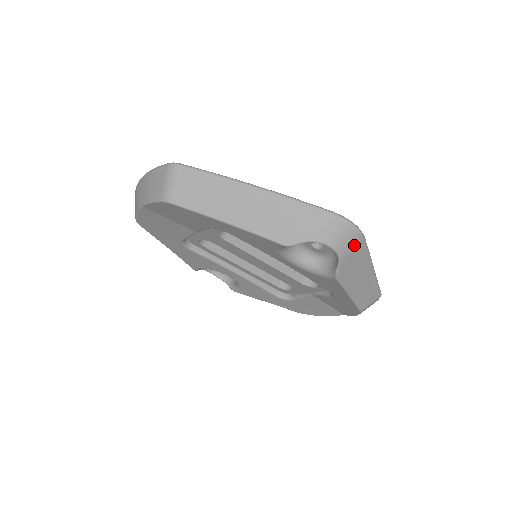
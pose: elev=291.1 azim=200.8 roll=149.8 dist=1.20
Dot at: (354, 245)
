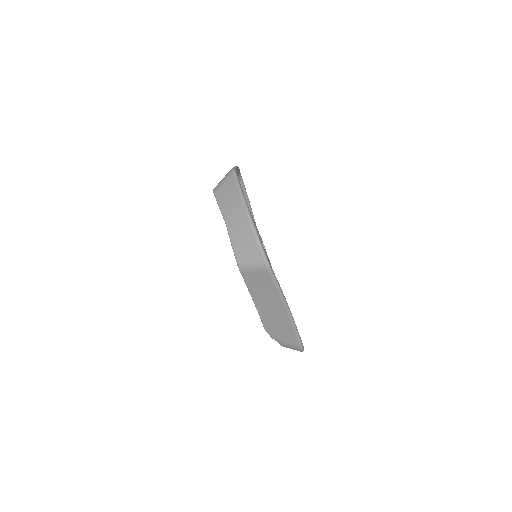
Dot at: occluded
